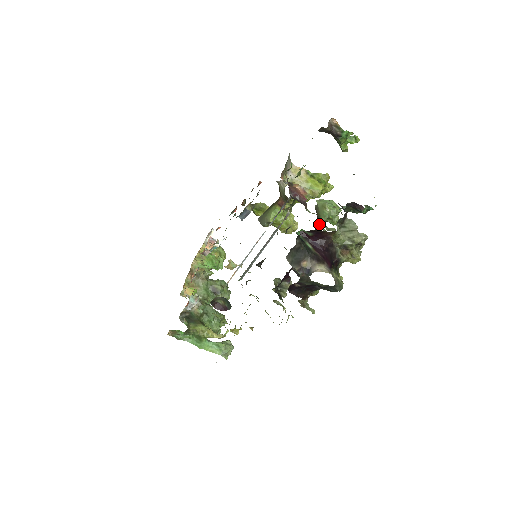
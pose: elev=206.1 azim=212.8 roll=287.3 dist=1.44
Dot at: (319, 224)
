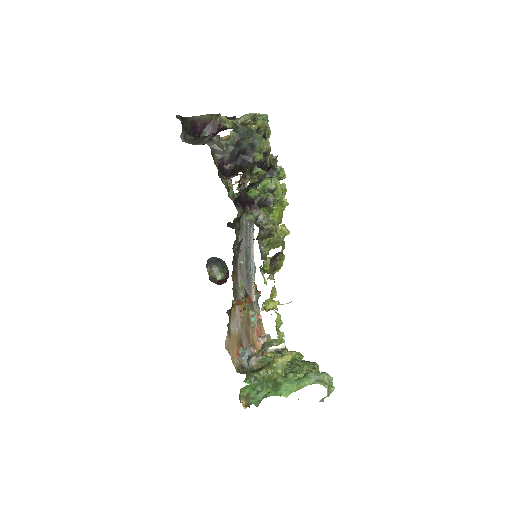
Dot at: occluded
